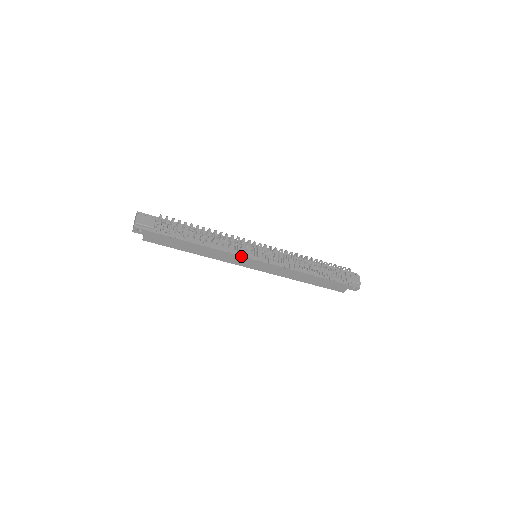
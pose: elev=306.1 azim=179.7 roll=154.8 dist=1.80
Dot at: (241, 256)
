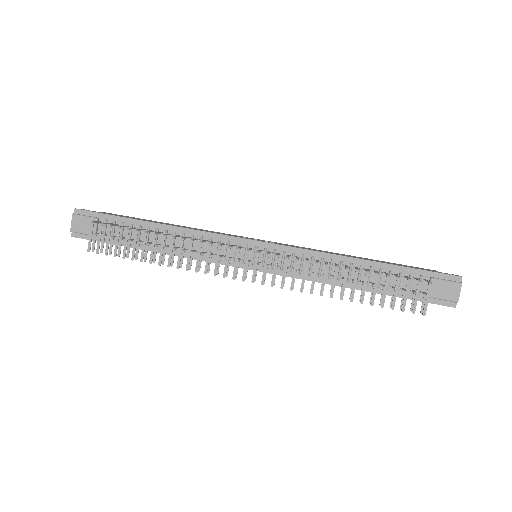
Dot at: occluded
